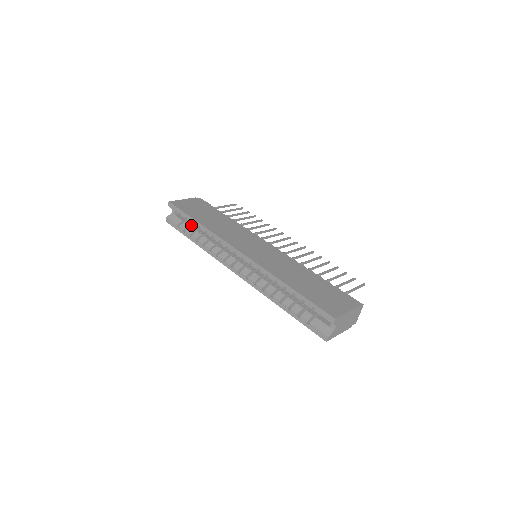
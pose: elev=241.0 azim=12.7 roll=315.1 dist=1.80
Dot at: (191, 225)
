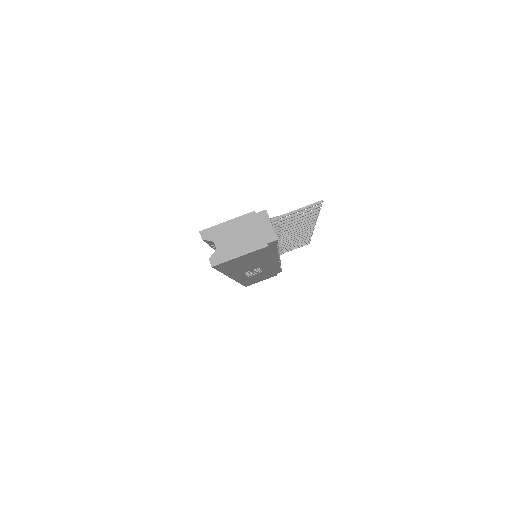
Dot at: occluded
